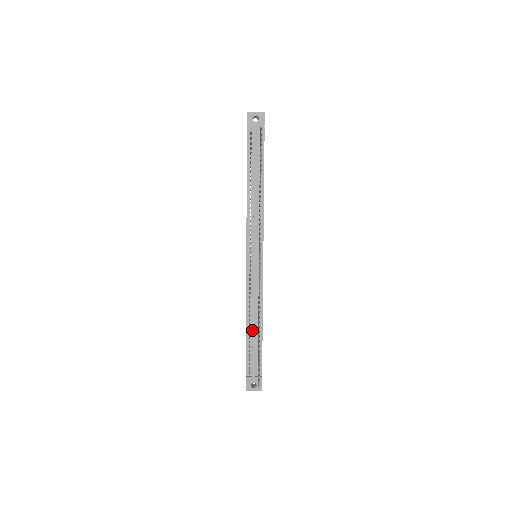
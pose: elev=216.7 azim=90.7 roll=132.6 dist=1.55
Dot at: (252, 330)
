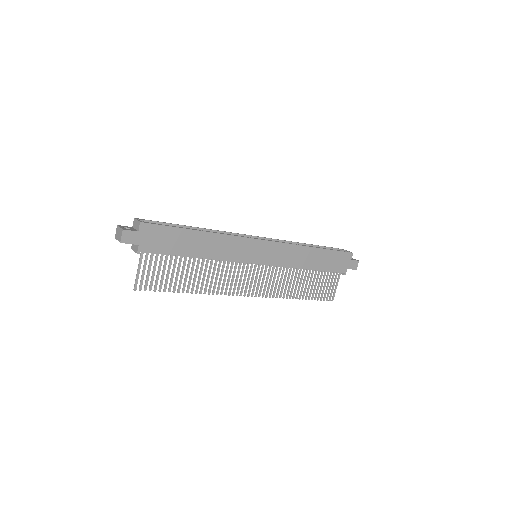
Dot at: occluded
